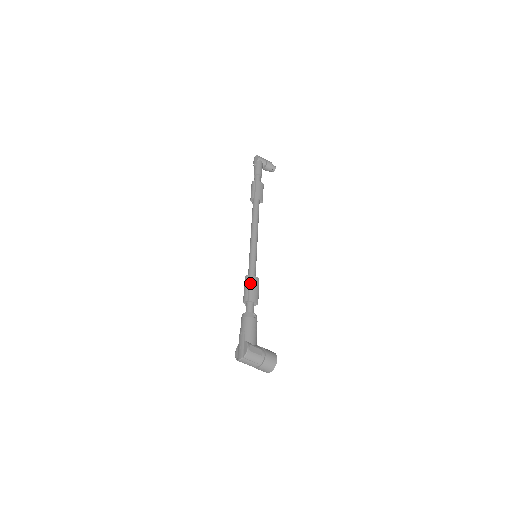
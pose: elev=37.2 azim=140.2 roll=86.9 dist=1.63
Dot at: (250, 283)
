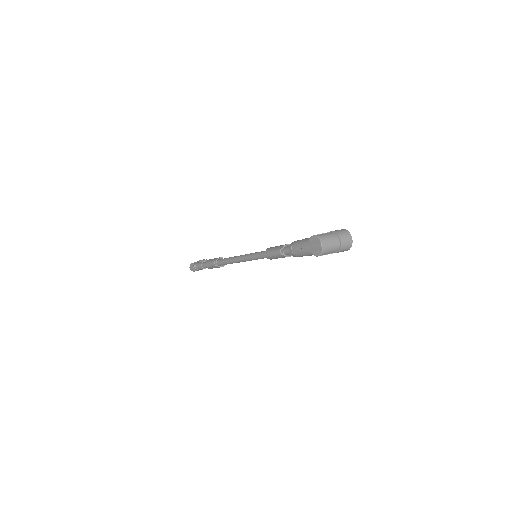
Dot at: (270, 250)
